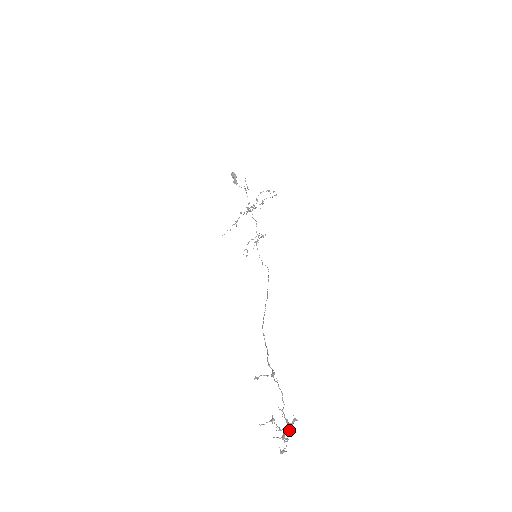
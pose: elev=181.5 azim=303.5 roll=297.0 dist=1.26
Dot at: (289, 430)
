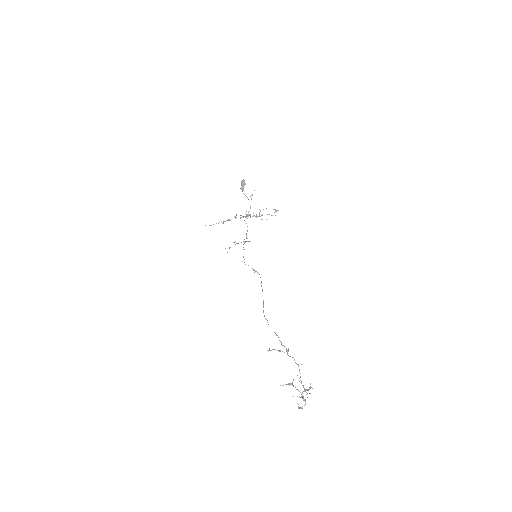
Dot at: occluded
